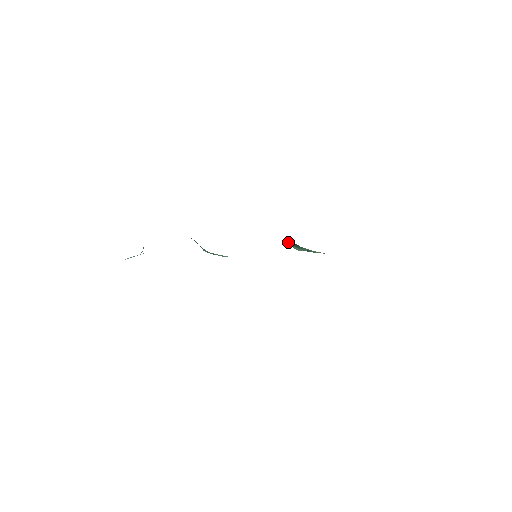
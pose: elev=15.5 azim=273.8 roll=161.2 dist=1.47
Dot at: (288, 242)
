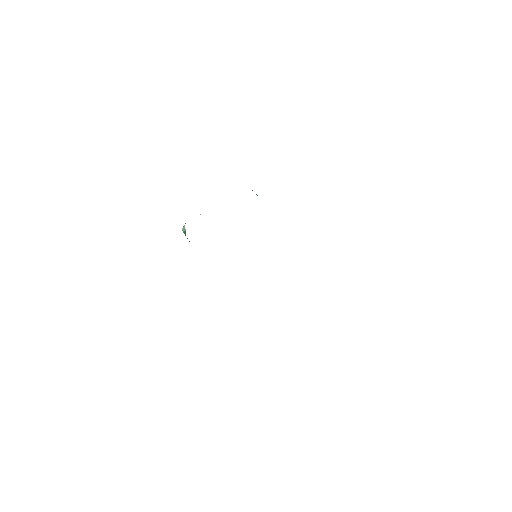
Dot at: occluded
